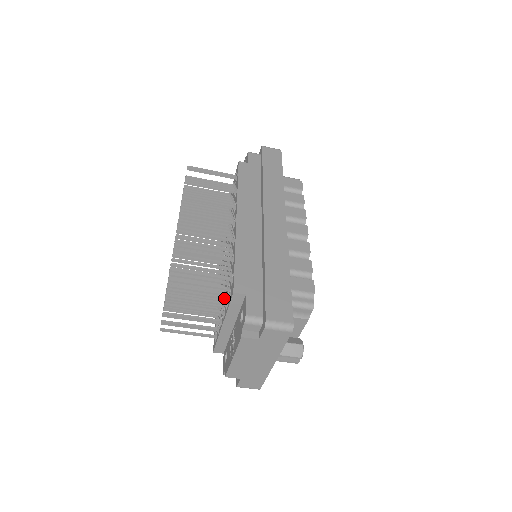
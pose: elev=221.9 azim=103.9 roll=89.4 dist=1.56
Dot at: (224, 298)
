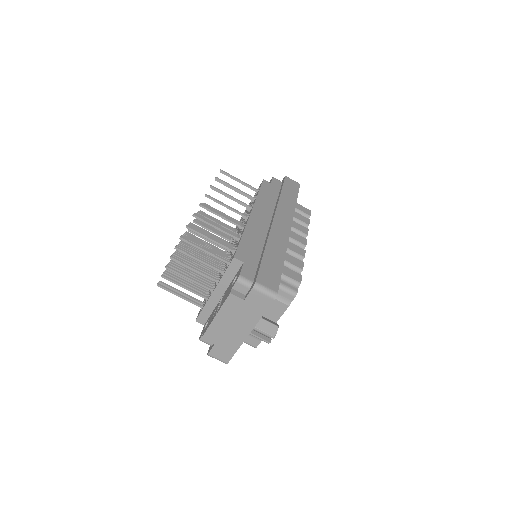
Dot at: (222, 269)
